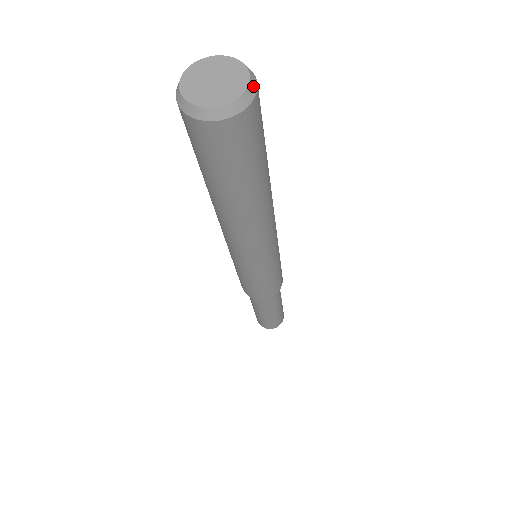
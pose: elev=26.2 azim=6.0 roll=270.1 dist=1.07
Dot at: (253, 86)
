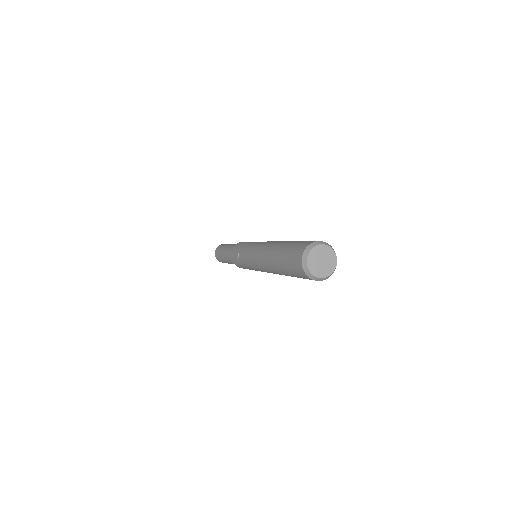
Dot at: occluded
